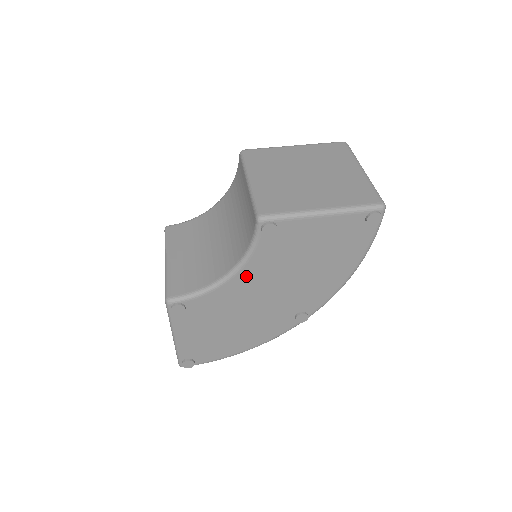
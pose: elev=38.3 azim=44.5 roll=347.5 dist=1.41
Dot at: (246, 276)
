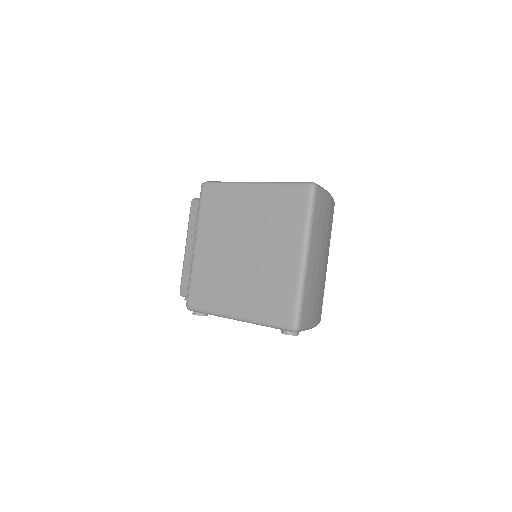
Dot at: occluded
